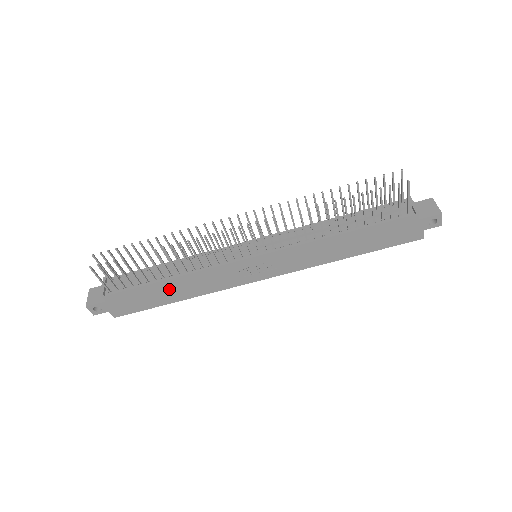
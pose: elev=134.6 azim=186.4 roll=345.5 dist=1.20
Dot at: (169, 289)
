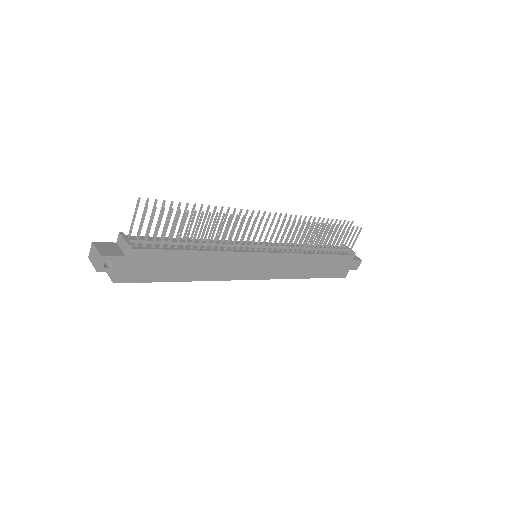
Dot at: (189, 263)
